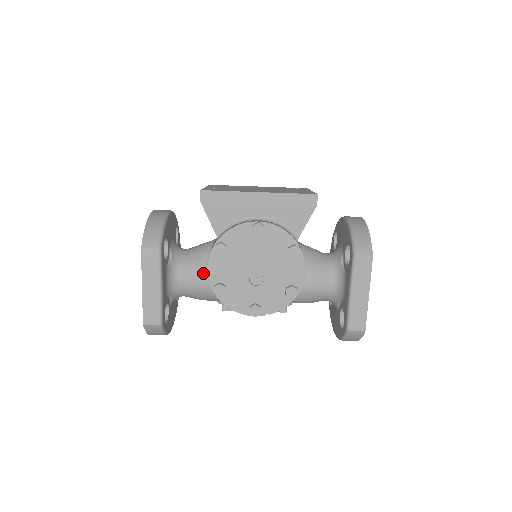
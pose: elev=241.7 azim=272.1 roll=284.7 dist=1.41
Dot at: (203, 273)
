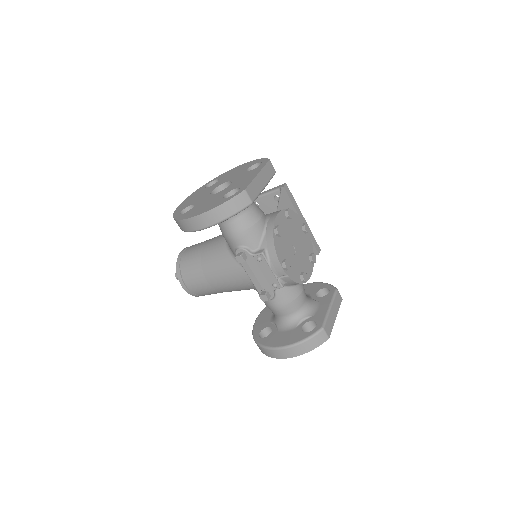
Dot at: (264, 217)
